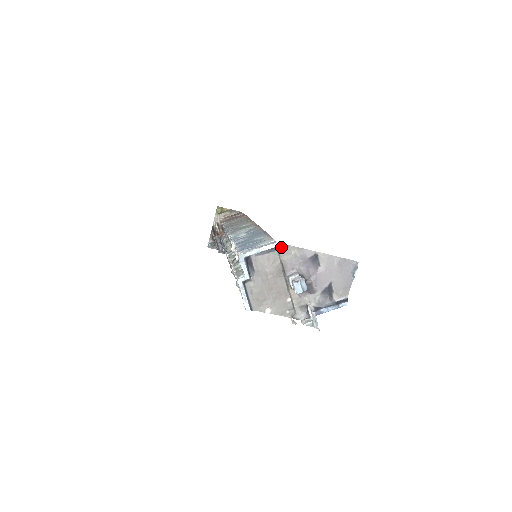
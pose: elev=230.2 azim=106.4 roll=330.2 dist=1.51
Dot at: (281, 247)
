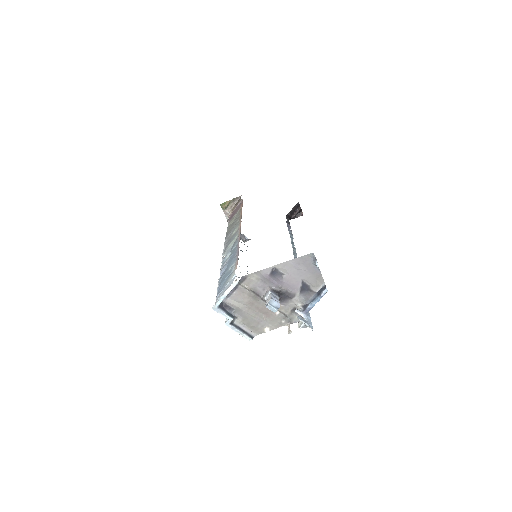
Dot at: (241, 280)
